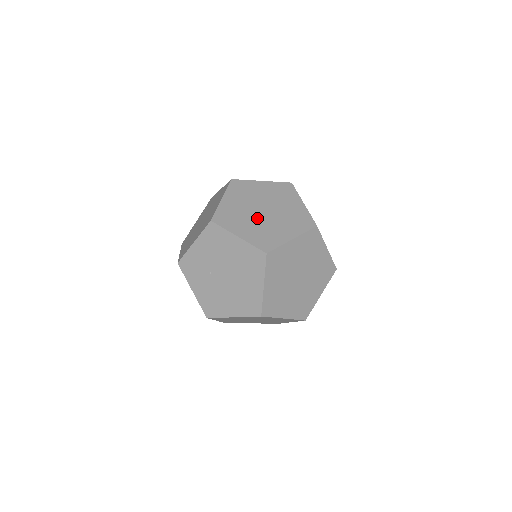
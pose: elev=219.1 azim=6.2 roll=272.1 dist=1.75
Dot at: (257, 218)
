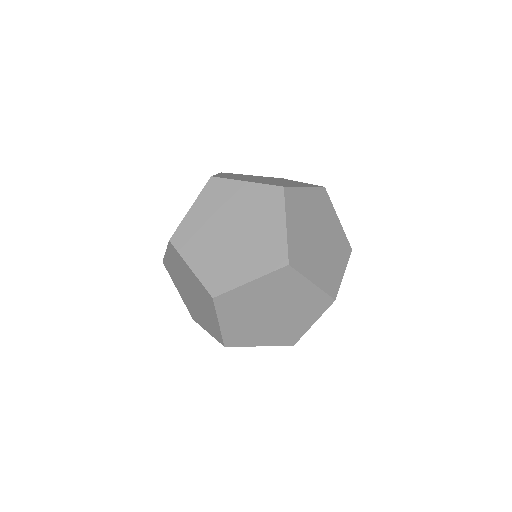
Dot at: (251, 178)
